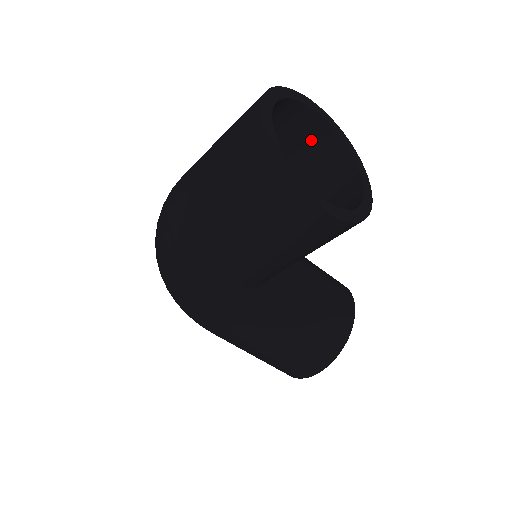
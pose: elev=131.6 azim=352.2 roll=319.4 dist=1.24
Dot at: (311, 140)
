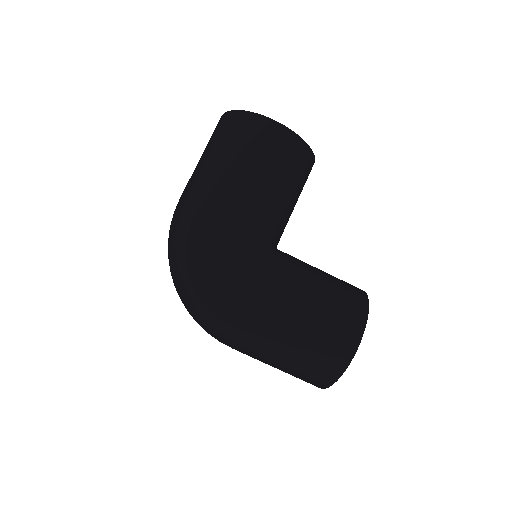
Dot at: occluded
